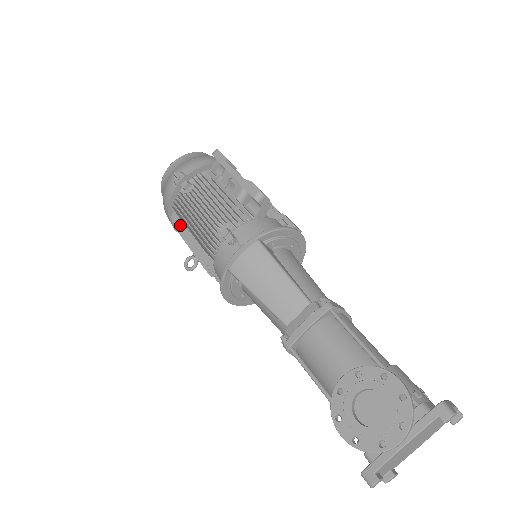
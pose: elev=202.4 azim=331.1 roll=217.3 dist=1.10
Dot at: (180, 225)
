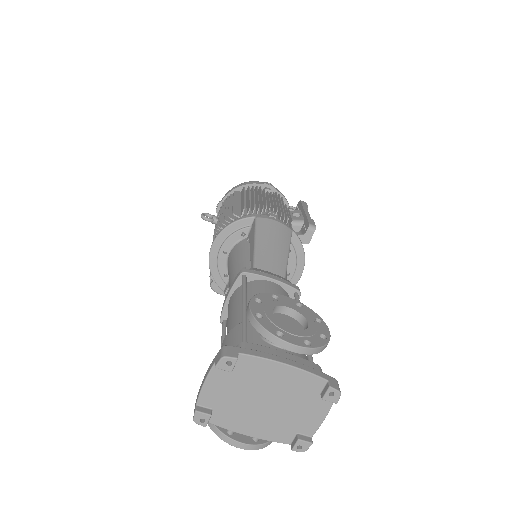
Dot at: (237, 196)
